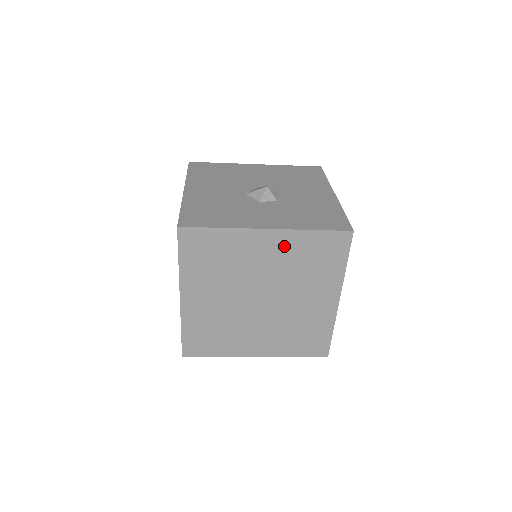
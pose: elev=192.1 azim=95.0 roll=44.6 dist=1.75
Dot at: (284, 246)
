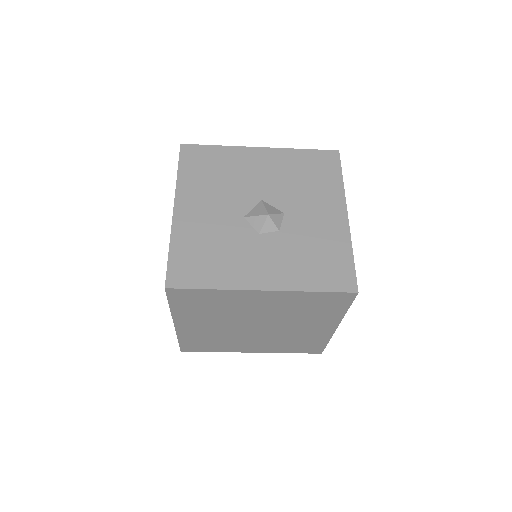
Dot at: (281, 300)
